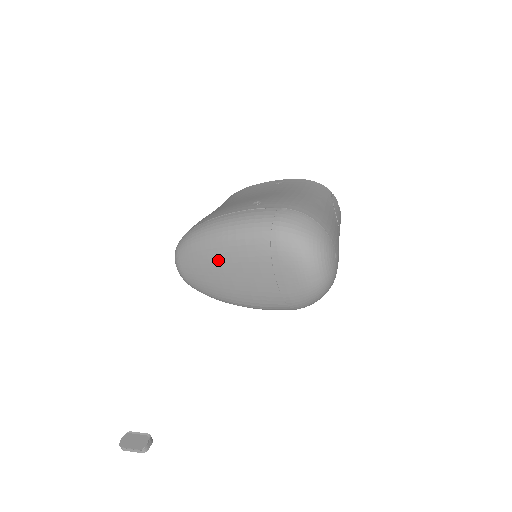
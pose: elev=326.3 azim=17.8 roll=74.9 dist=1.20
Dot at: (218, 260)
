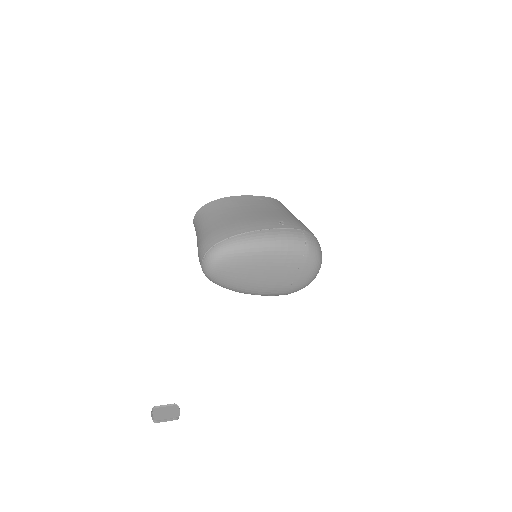
Dot at: (260, 263)
